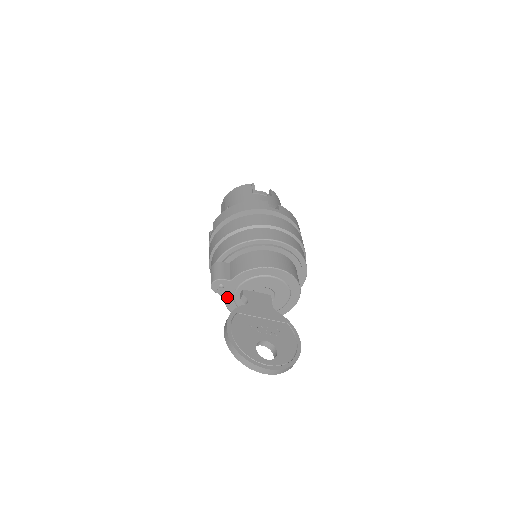
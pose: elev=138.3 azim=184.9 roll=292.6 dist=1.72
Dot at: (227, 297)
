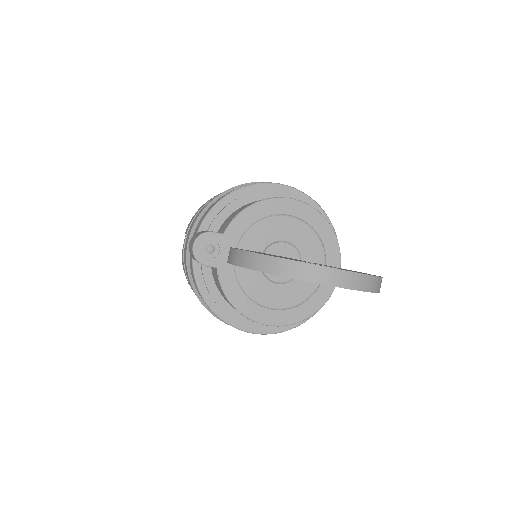
Dot at: (224, 273)
